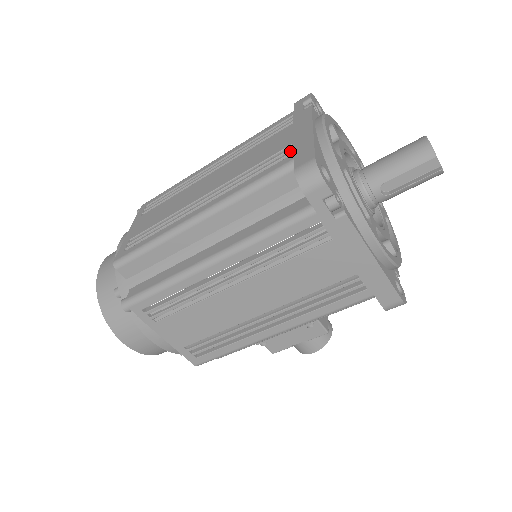
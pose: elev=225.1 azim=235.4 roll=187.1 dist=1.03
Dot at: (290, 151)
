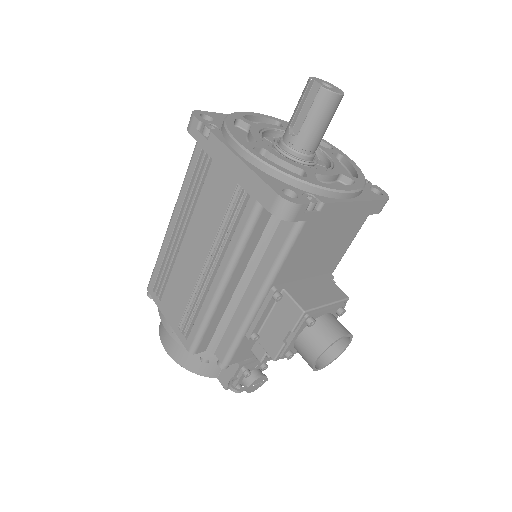
Dot at: occluded
